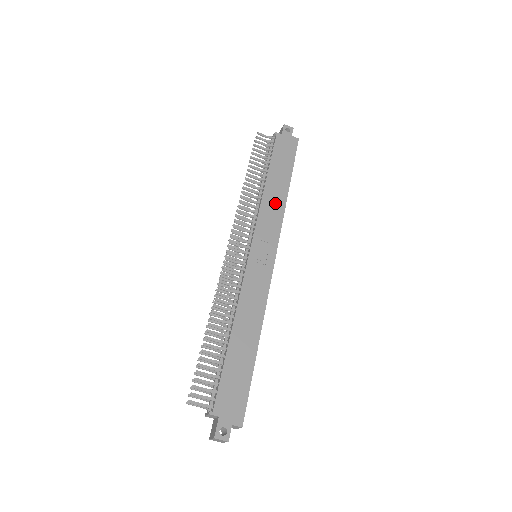
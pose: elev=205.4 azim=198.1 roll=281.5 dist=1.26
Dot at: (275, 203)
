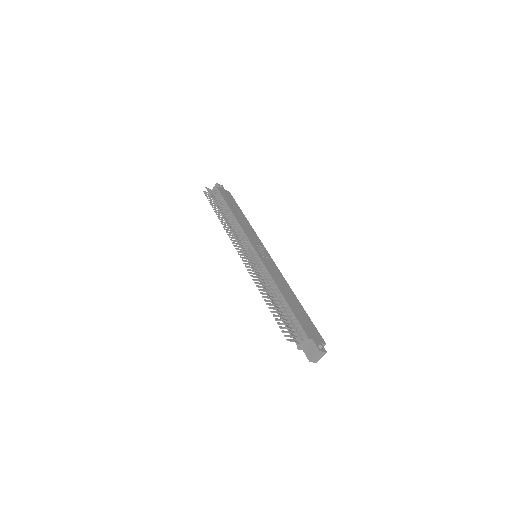
Dot at: (246, 225)
